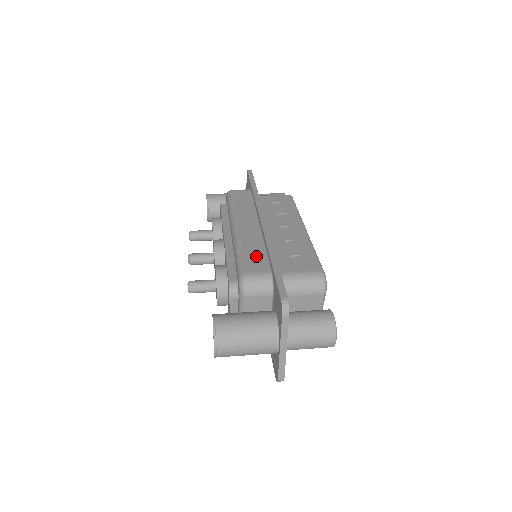
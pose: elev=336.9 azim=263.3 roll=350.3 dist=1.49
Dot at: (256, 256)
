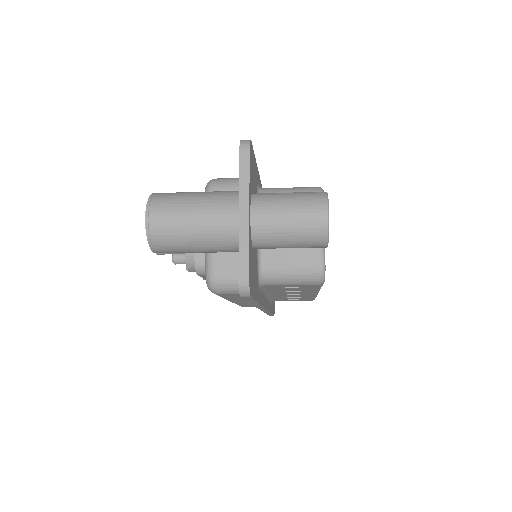
Dot at: occluded
